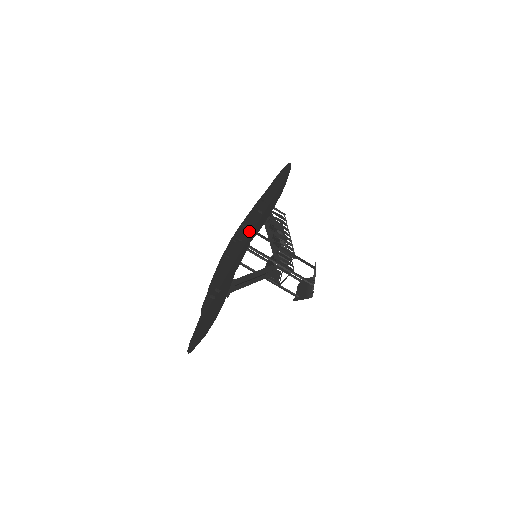
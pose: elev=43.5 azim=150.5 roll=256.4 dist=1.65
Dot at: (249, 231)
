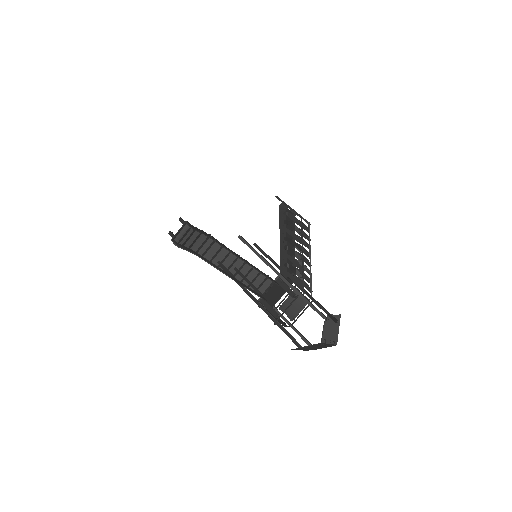
Dot at: occluded
